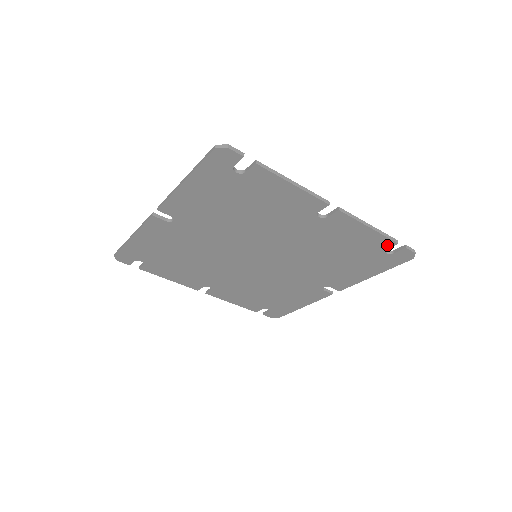
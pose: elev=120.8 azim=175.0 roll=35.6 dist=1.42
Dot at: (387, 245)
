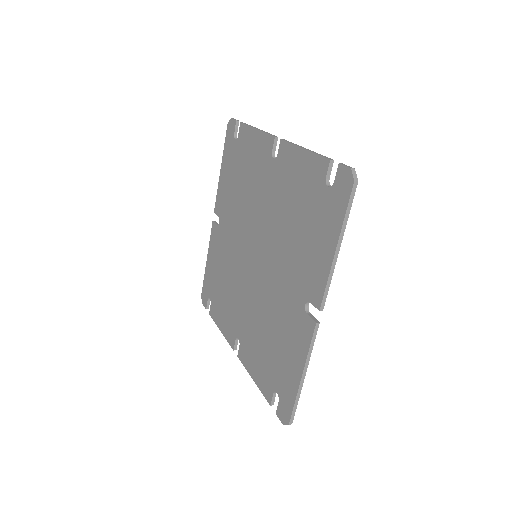
Dot at: (324, 170)
